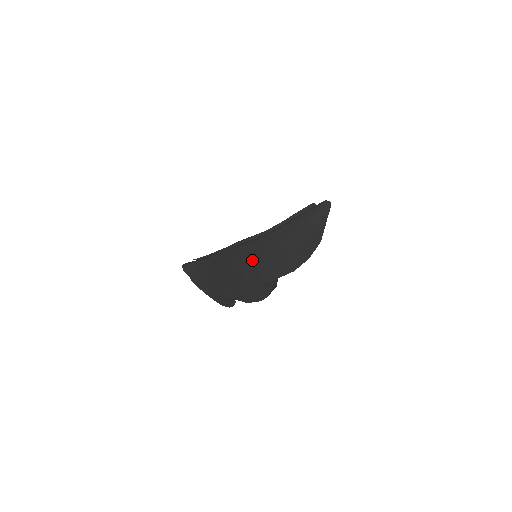
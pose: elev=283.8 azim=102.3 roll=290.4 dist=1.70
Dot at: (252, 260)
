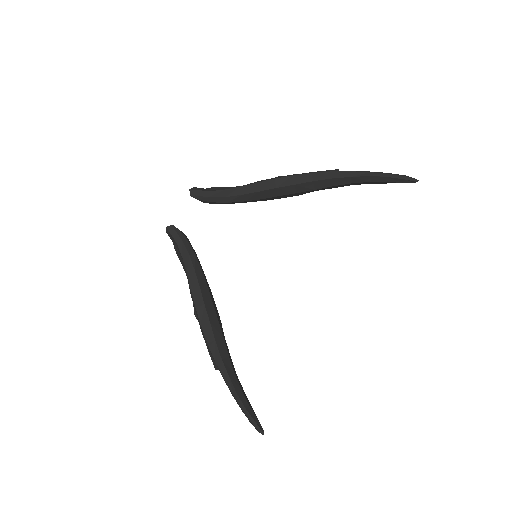
Dot at: occluded
